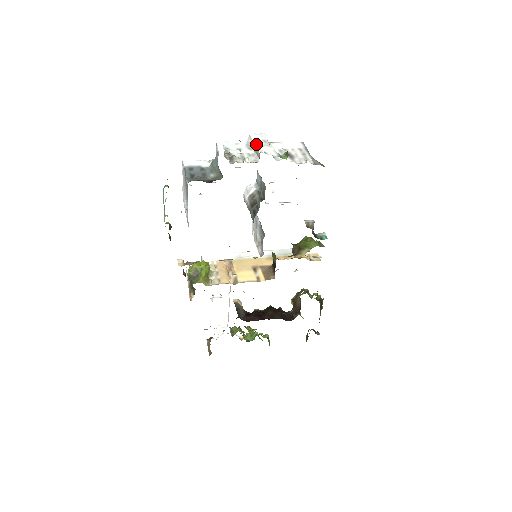
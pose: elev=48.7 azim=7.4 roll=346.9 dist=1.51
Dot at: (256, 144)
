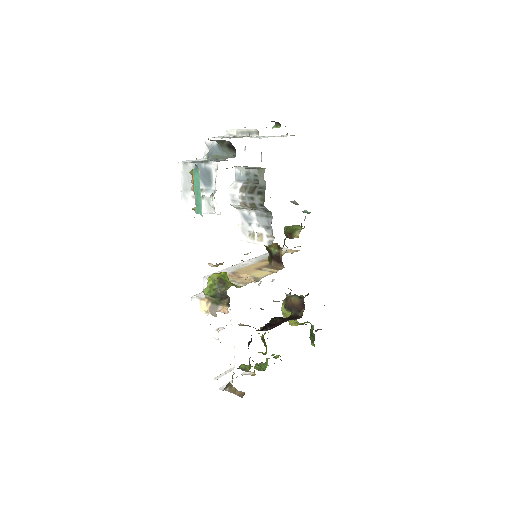
Dot at: occluded
